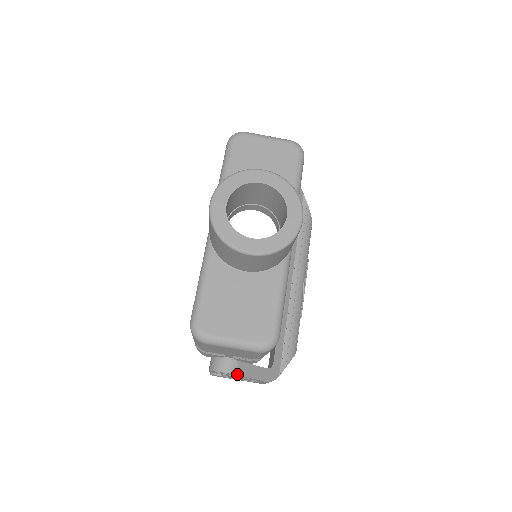
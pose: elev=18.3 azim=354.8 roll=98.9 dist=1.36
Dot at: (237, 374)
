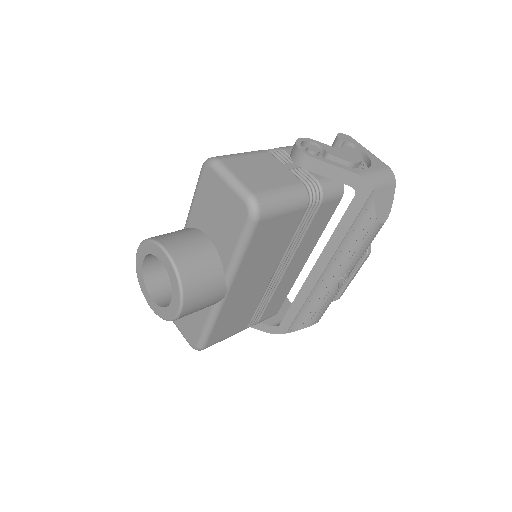
Dot at: occluded
